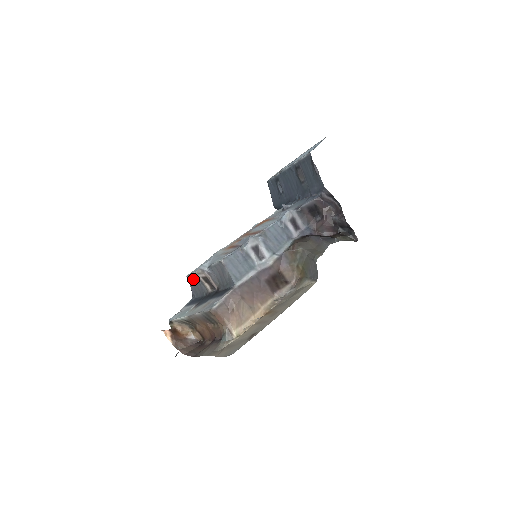
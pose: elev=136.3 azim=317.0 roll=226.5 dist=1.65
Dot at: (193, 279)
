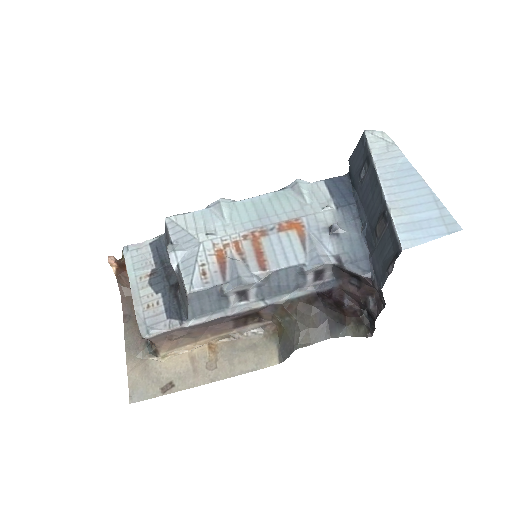
Dot at: (167, 234)
